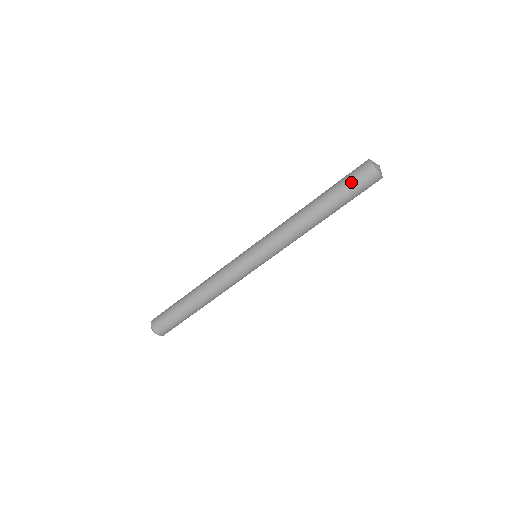
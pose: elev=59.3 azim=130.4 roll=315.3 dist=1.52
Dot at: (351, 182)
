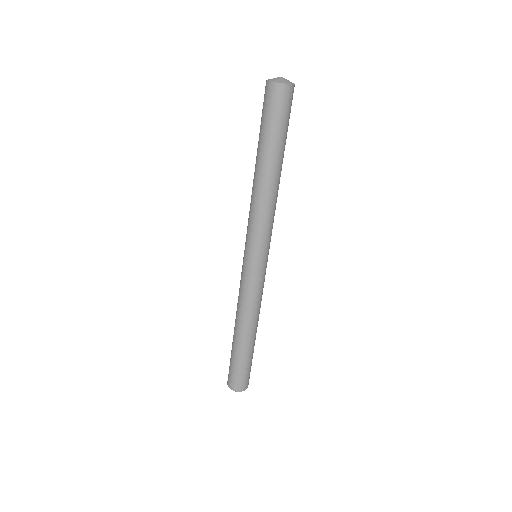
Dot at: (262, 114)
